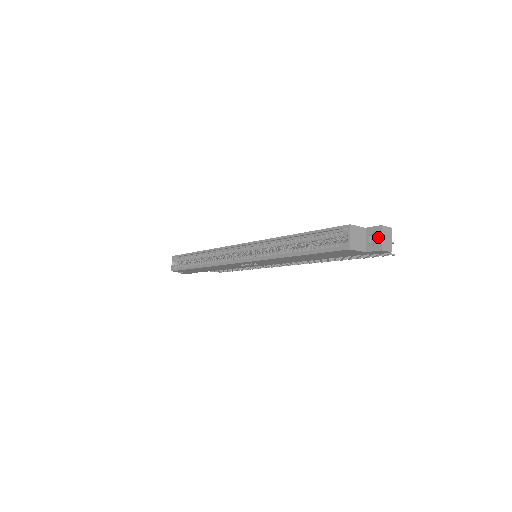
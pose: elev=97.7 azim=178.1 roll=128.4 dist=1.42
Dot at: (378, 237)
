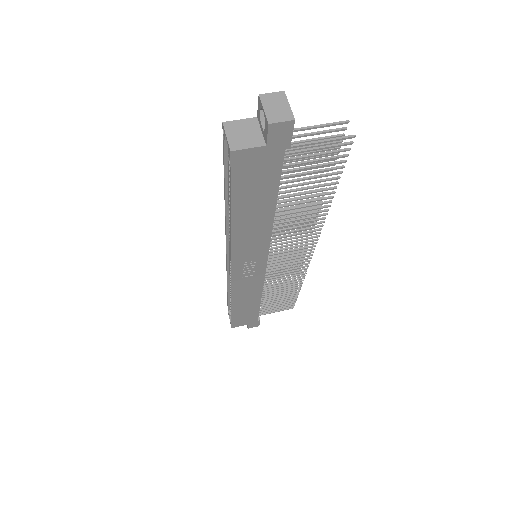
Dot at: occluded
